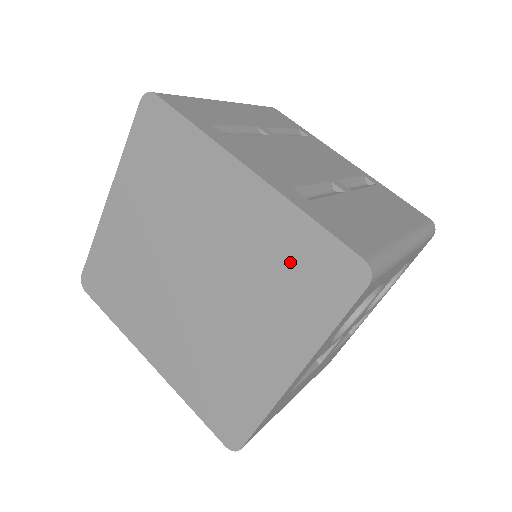
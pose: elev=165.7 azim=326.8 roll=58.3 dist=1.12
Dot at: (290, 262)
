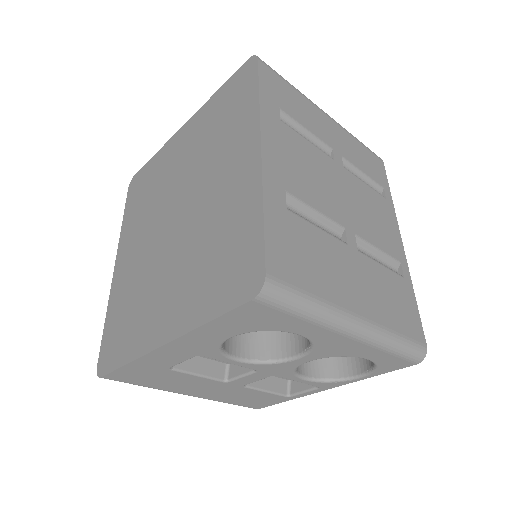
Dot at: (227, 243)
